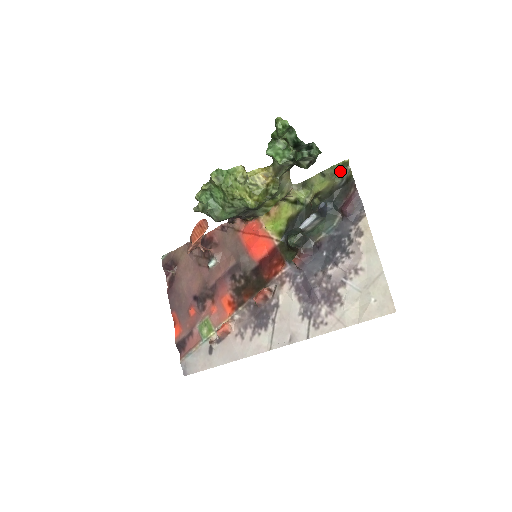
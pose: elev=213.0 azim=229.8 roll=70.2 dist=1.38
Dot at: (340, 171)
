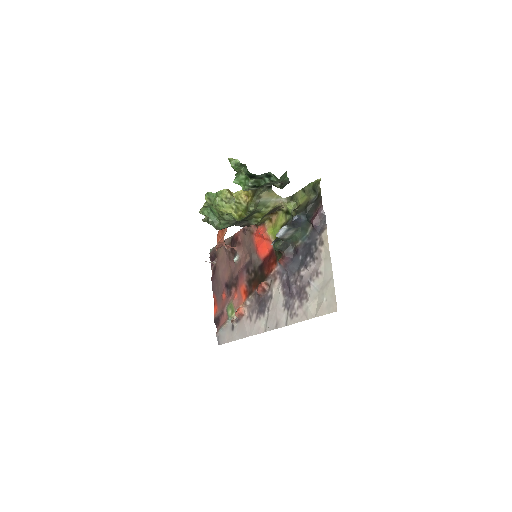
Dot at: (314, 188)
